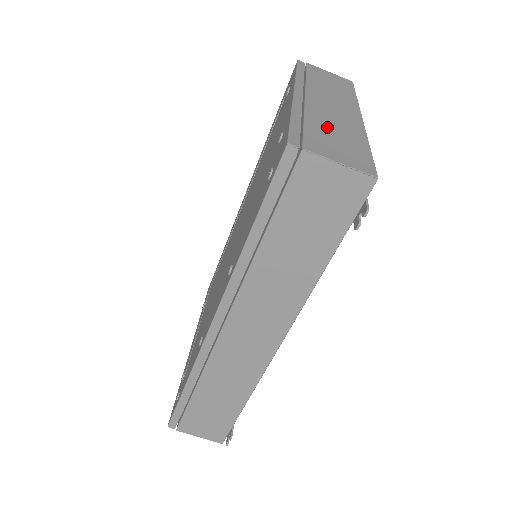
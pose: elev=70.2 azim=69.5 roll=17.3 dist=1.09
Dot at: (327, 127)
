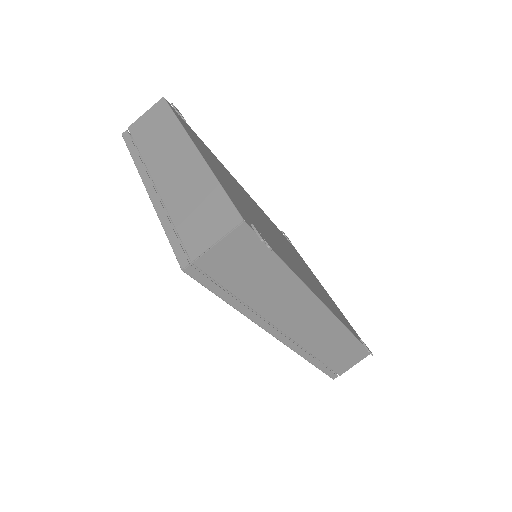
Dot at: (187, 206)
